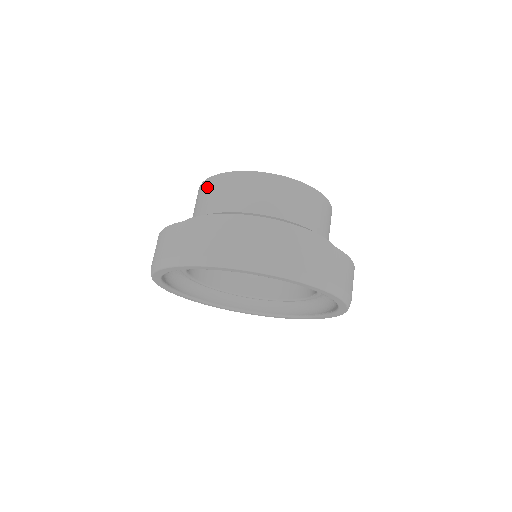
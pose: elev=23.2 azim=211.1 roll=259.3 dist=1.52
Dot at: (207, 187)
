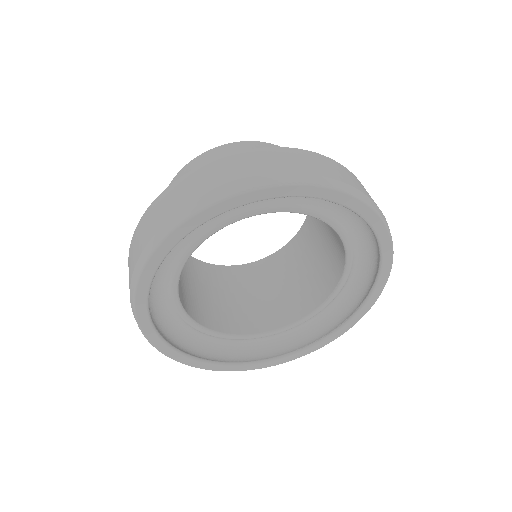
Dot at: (194, 166)
